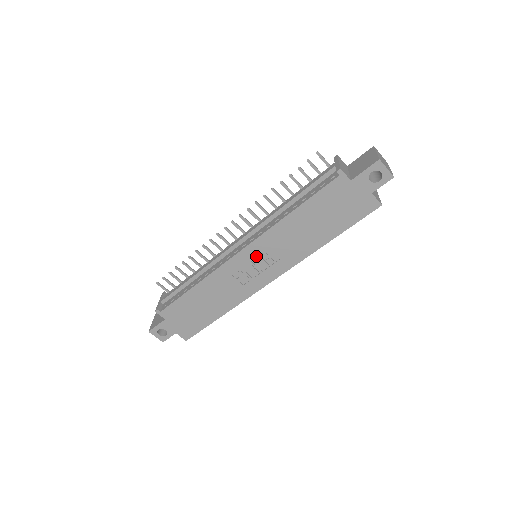
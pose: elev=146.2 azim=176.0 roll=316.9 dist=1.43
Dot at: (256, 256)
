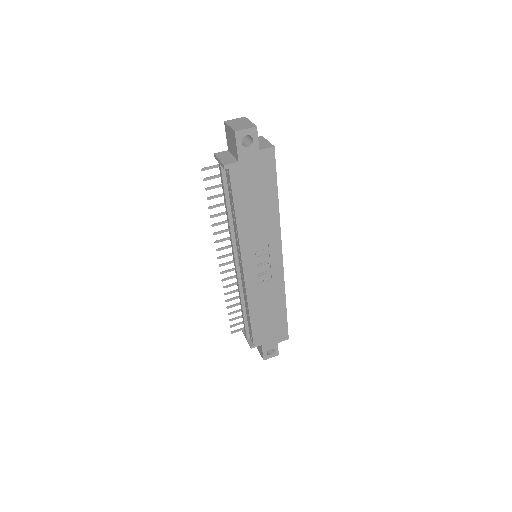
Dot at: (254, 260)
